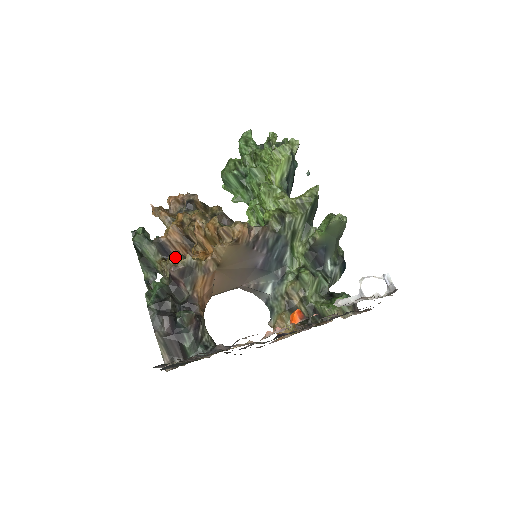
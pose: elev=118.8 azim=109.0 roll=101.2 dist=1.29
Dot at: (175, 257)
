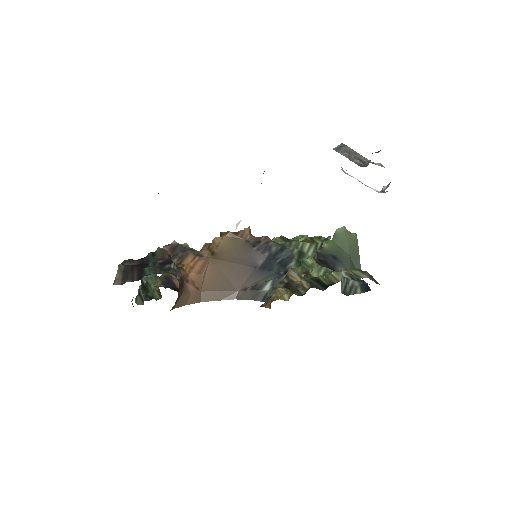
Dot at: occluded
